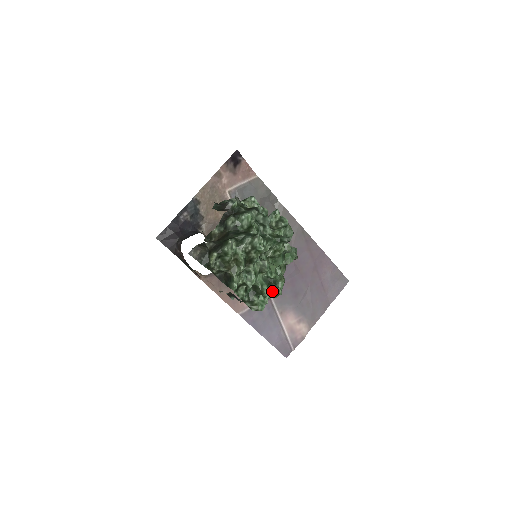
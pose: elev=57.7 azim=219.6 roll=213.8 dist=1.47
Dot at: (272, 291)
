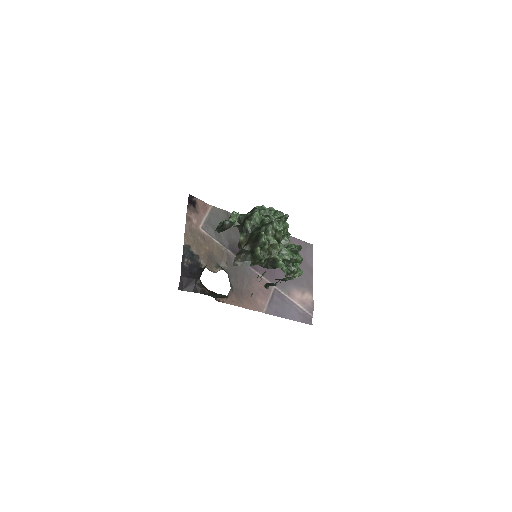
Dot at: occluded
